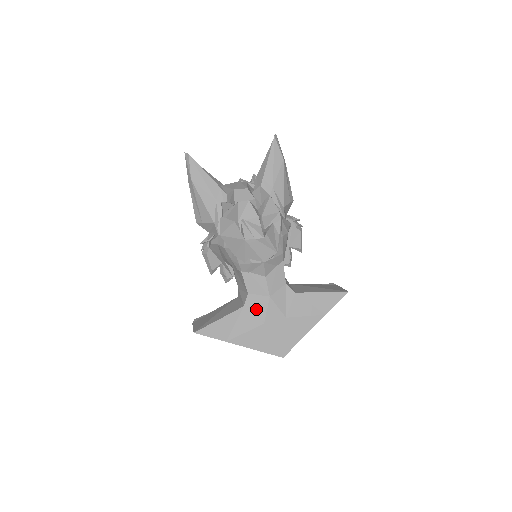
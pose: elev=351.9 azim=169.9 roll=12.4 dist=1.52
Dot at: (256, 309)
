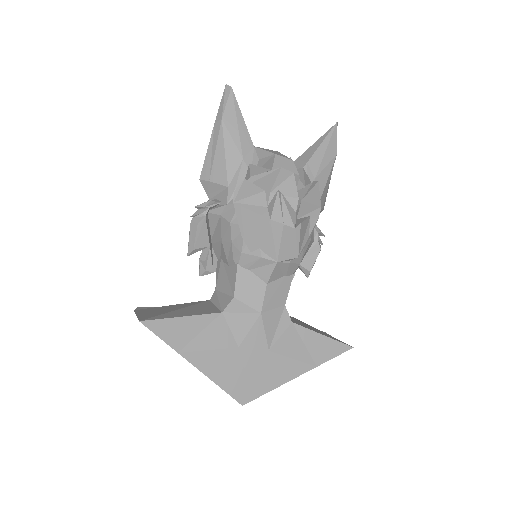
Dot at: (236, 323)
